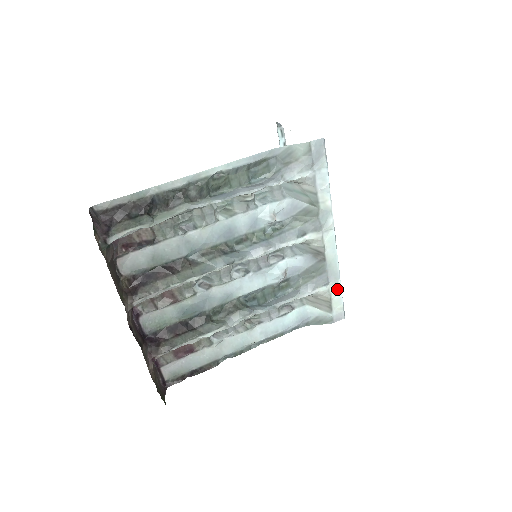
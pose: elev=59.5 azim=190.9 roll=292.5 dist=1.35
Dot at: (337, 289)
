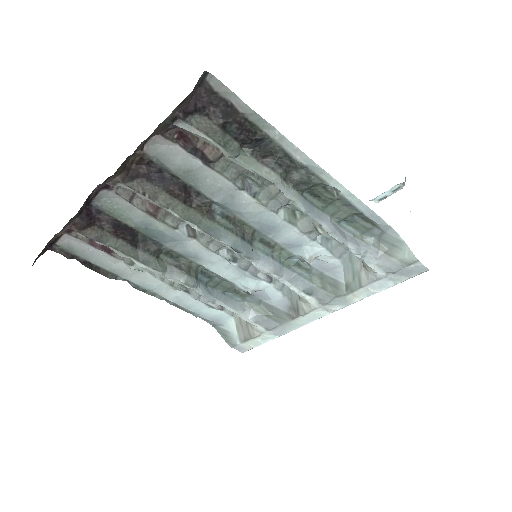
Dot at: (268, 337)
